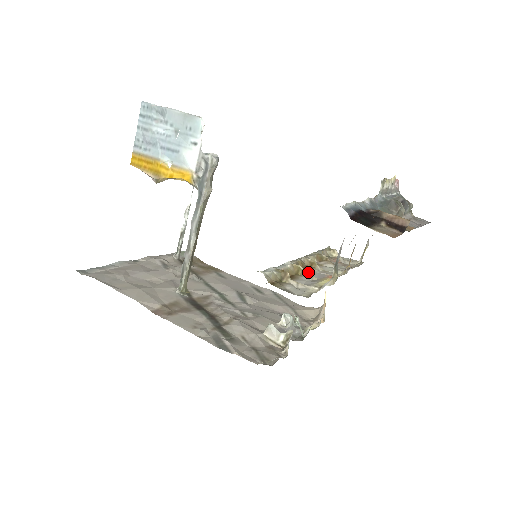
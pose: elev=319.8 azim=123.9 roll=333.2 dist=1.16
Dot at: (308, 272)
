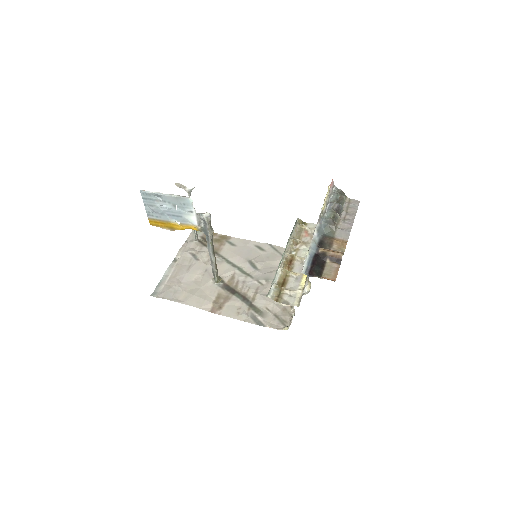
Dot at: (292, 267)
